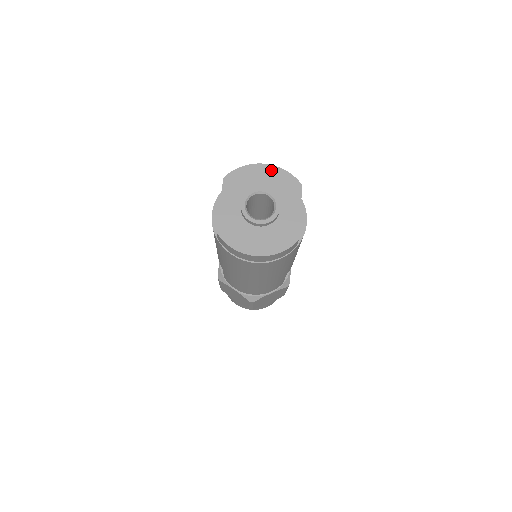
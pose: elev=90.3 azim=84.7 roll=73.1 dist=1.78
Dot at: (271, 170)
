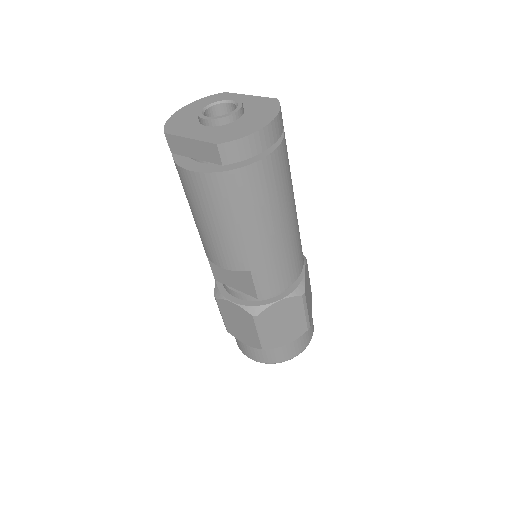
Dot at: (191, 106)
